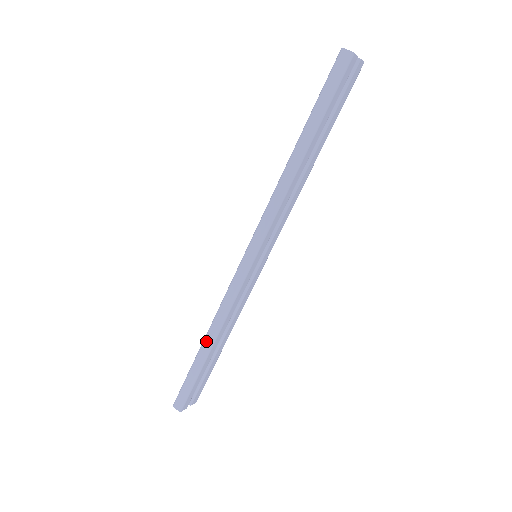
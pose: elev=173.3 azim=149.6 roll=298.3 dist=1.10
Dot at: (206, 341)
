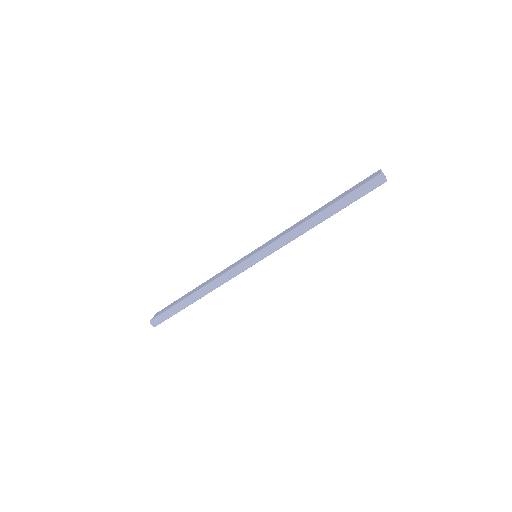
Dot at: (196, 295)
